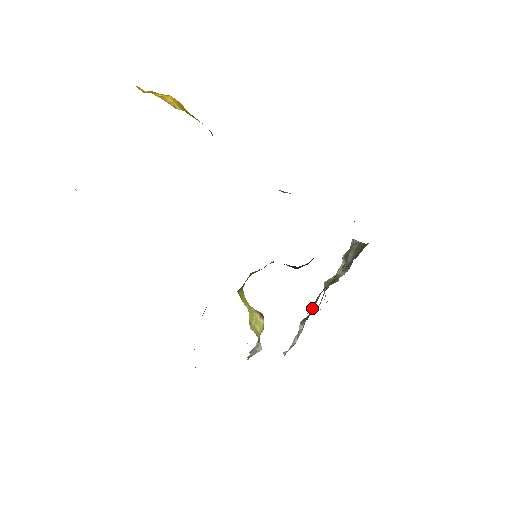
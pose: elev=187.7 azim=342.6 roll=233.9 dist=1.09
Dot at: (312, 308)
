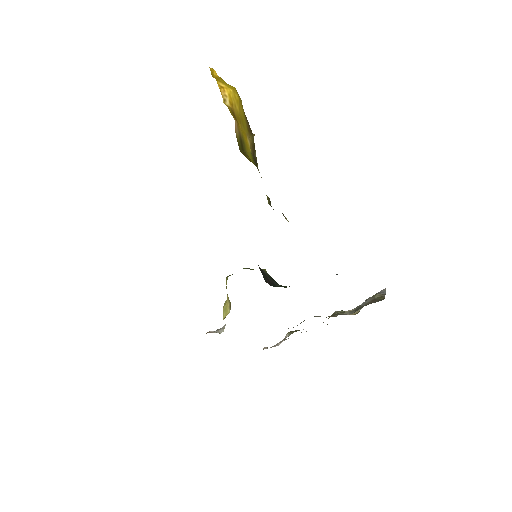
Dot at: occluded
